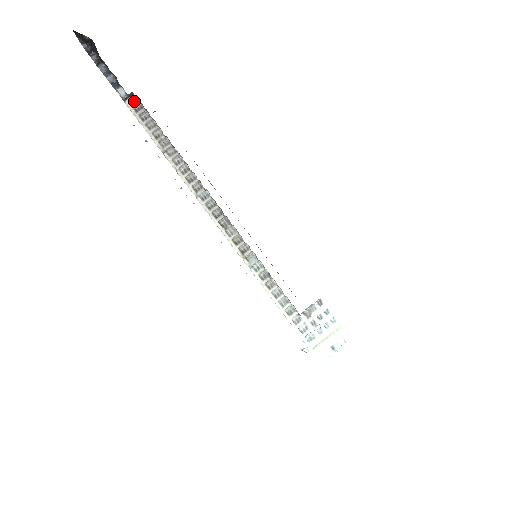
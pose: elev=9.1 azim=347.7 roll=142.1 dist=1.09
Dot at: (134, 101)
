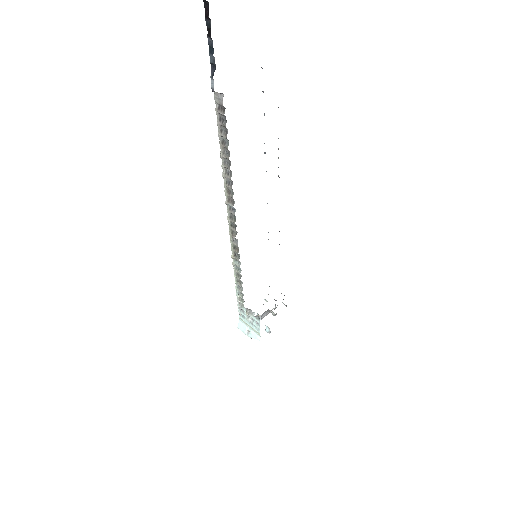
Dot at: (221, 99)
